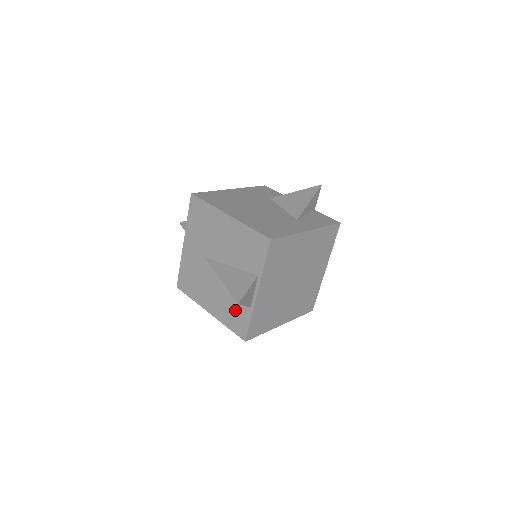
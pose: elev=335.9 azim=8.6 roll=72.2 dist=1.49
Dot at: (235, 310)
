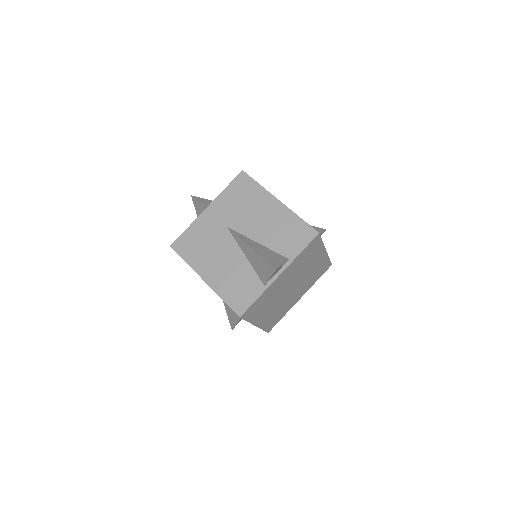
Dot at: (242, 284)
